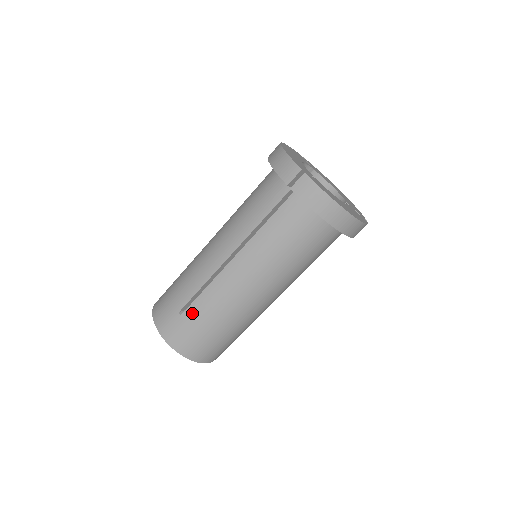
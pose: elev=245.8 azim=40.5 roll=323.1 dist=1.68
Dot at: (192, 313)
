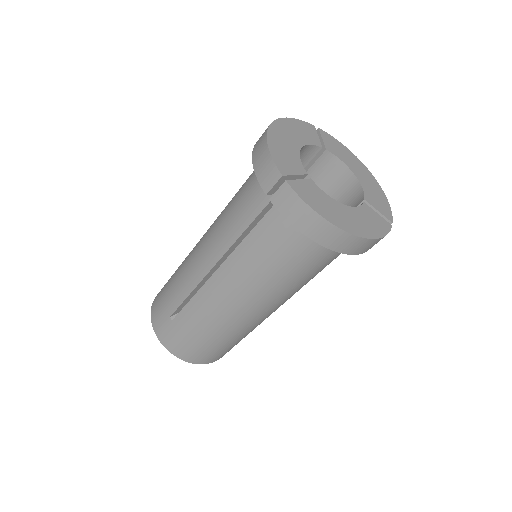
Dot at: (182, 321)
